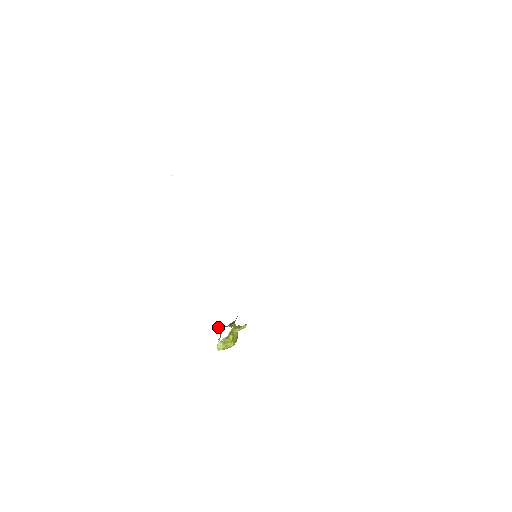
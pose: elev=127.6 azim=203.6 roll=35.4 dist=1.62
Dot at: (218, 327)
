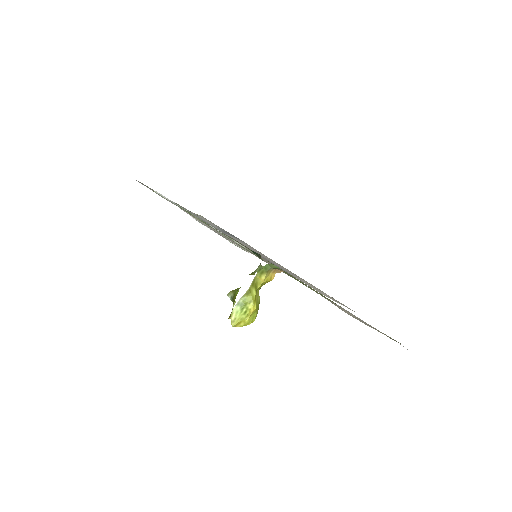
Dot at: (230, 291)
